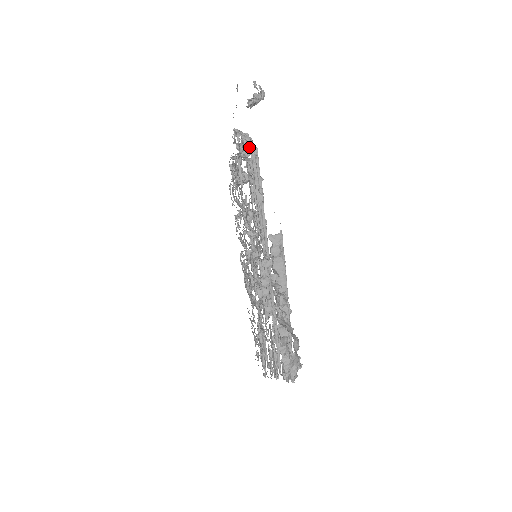
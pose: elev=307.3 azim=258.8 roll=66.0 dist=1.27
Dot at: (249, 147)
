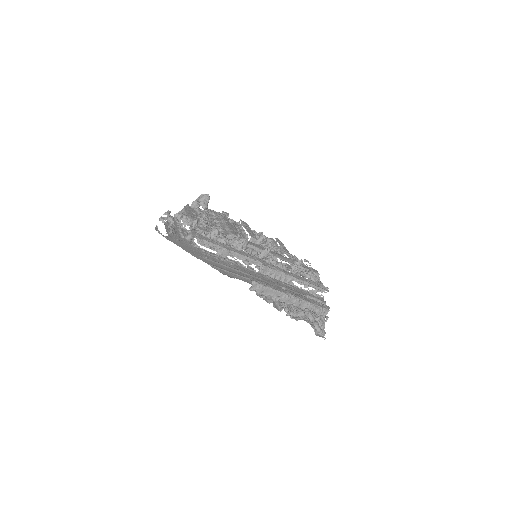
Dot at: (193, 224)
